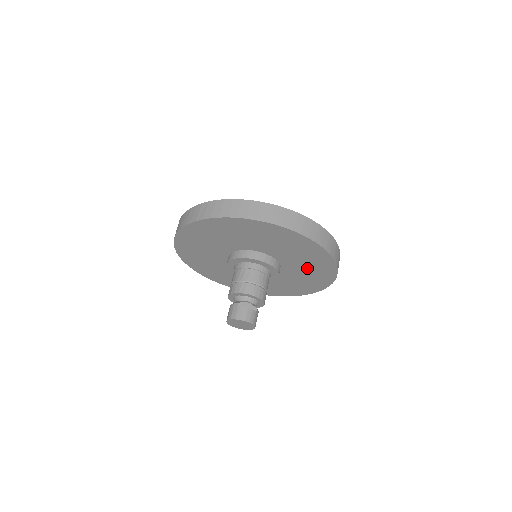
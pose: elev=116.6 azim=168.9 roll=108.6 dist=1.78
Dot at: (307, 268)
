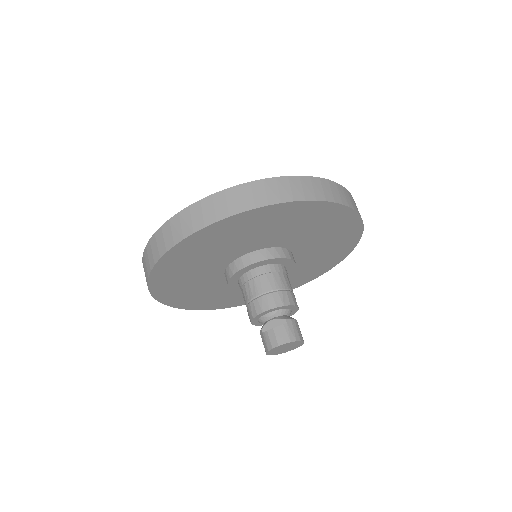
Dot at: (306, 228)
